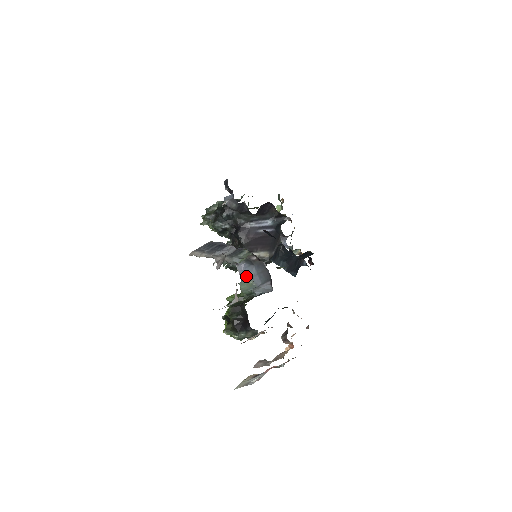
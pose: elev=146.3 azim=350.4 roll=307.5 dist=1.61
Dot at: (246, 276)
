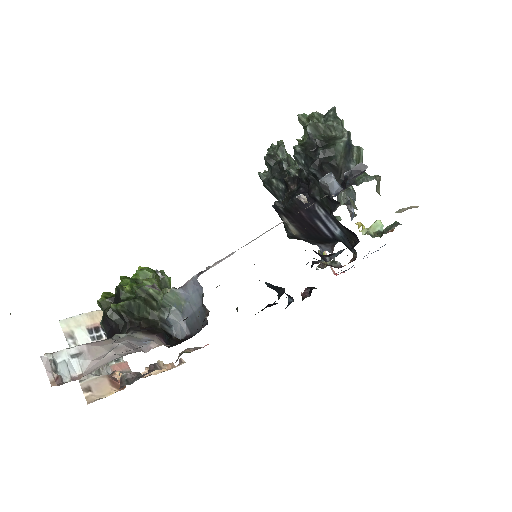
Dot at: (188, 293)
